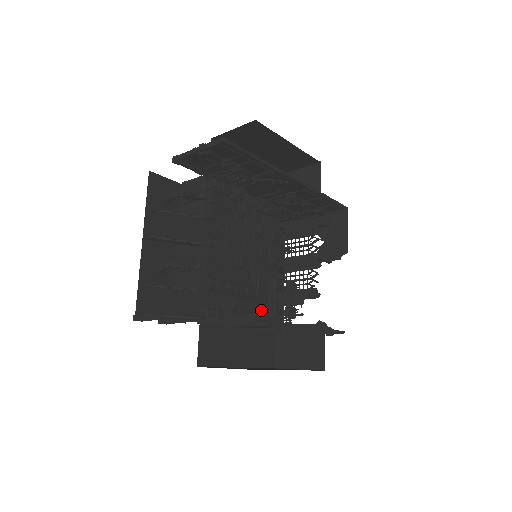
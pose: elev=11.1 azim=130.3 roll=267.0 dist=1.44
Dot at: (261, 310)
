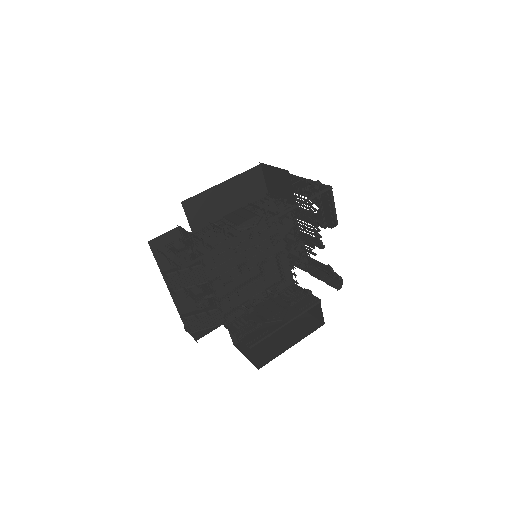
Dot at: (274, 281)
